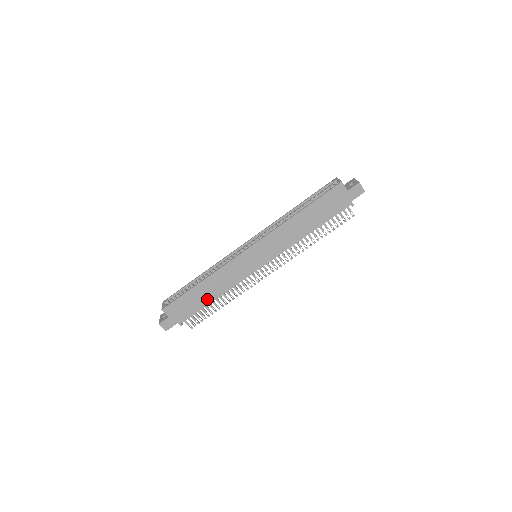
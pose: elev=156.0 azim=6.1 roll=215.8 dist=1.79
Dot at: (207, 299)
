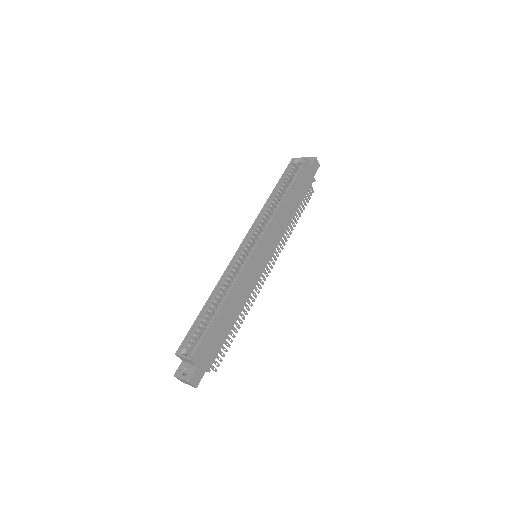
Dot at: (229, 324)
